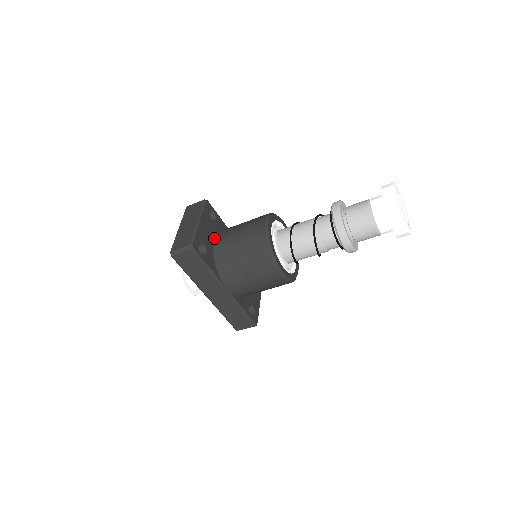
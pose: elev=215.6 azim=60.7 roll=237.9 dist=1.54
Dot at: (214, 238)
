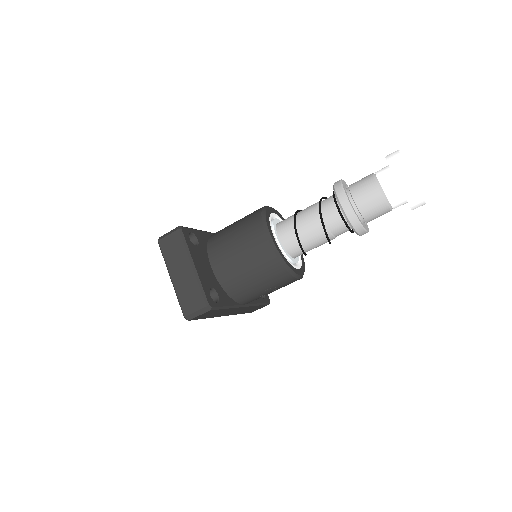
Dot at: (210, 265)
